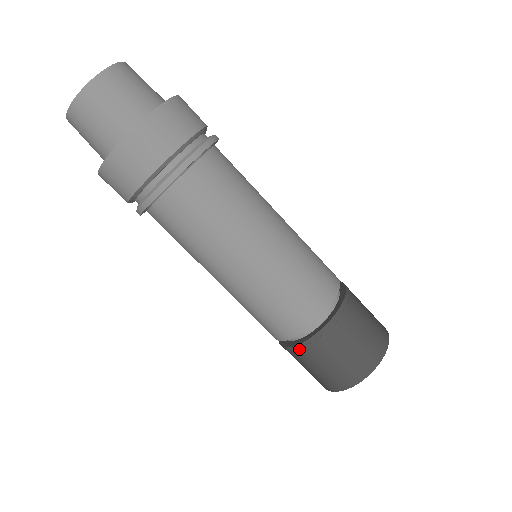
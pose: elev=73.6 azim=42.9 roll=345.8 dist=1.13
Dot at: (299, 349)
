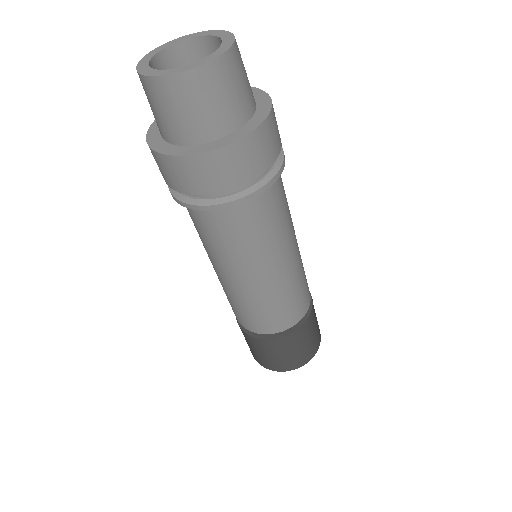
Dot at: (242, 331)
